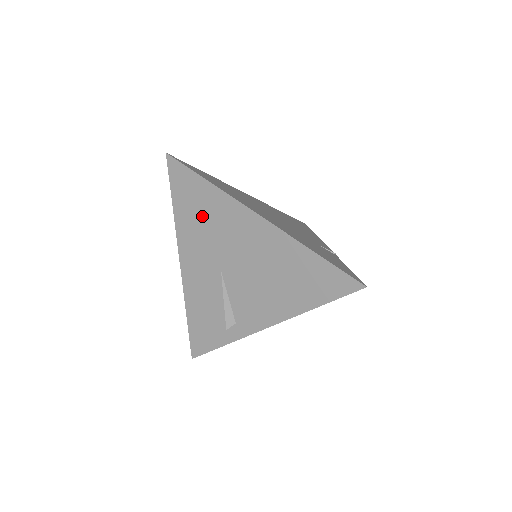
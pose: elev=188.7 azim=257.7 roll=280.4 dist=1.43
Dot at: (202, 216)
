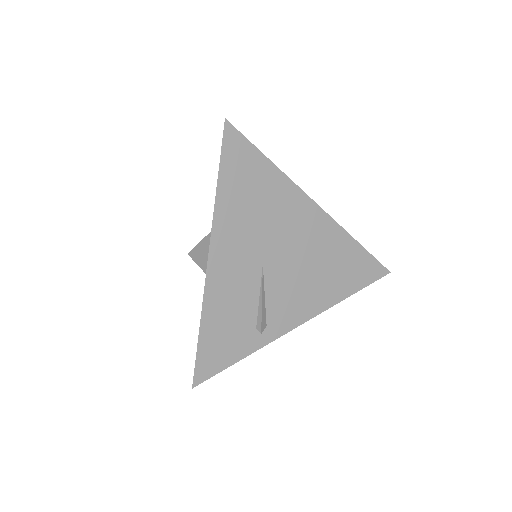
Dot at: (254, 199)
